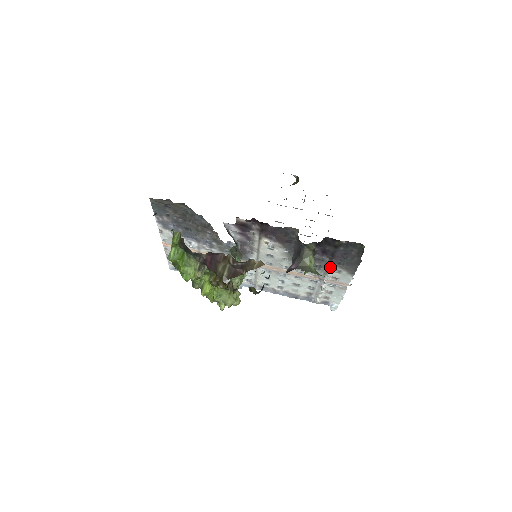
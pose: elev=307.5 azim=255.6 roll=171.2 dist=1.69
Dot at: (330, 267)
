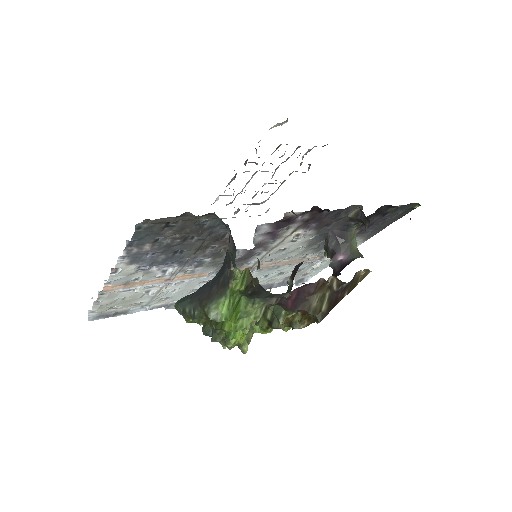
Dot at: occluded
